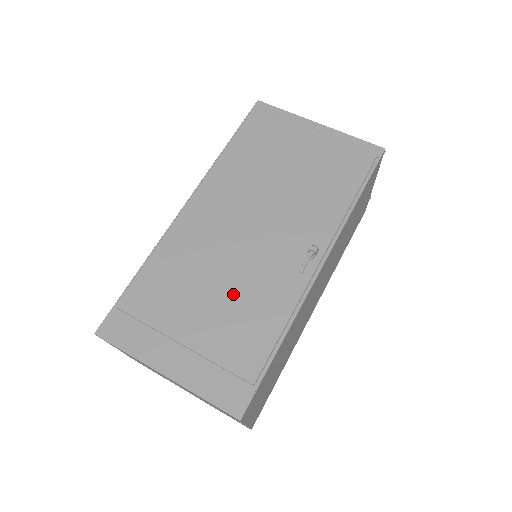
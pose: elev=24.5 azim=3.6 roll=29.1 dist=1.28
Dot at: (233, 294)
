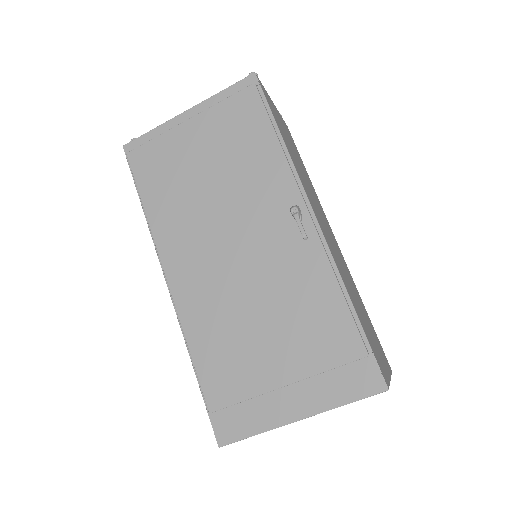
Dot at: (278, 309)
